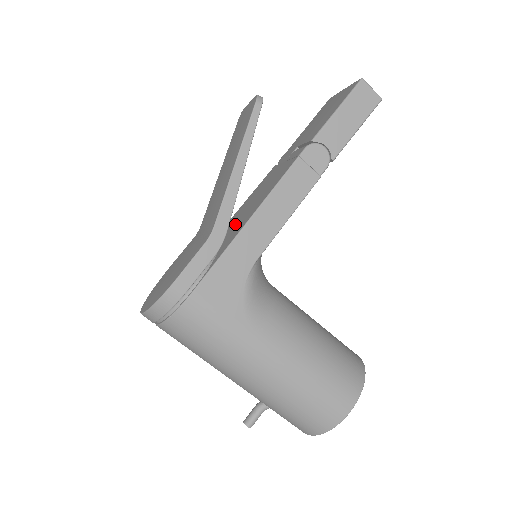
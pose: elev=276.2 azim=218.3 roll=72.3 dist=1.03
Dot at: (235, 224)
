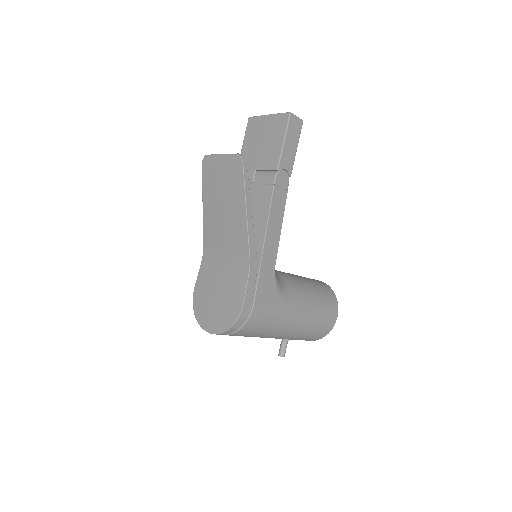
Dot at: occluded
